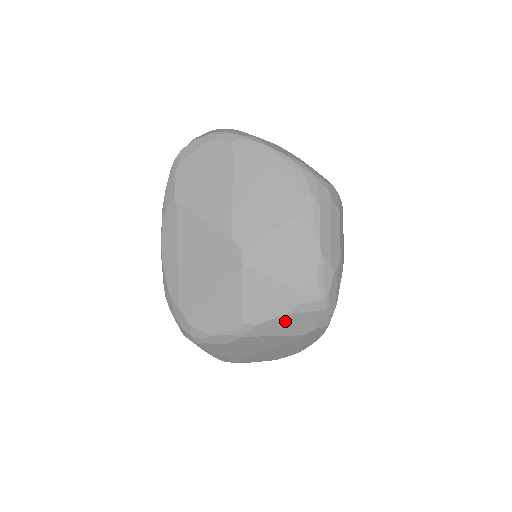
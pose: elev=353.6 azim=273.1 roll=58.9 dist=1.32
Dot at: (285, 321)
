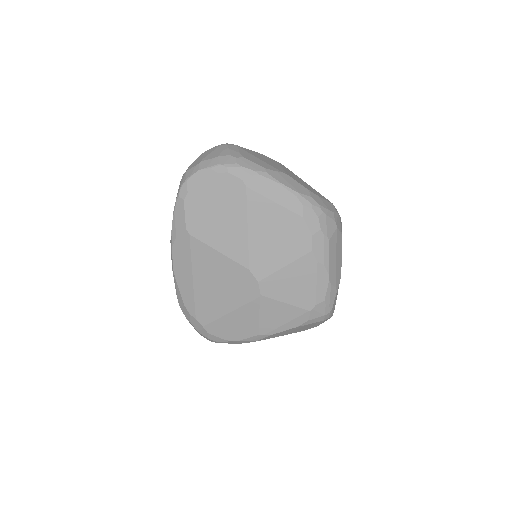
Dot at: (294, 329)
